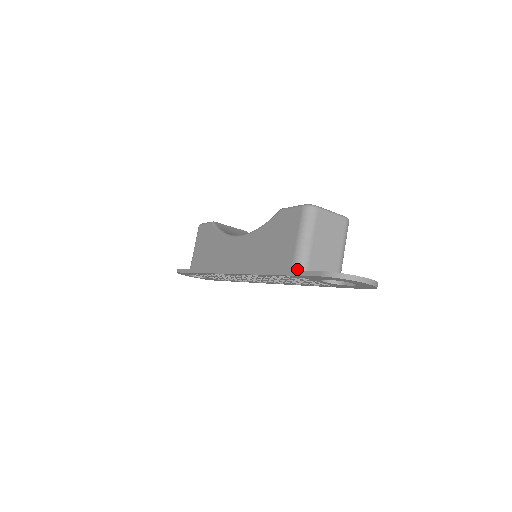
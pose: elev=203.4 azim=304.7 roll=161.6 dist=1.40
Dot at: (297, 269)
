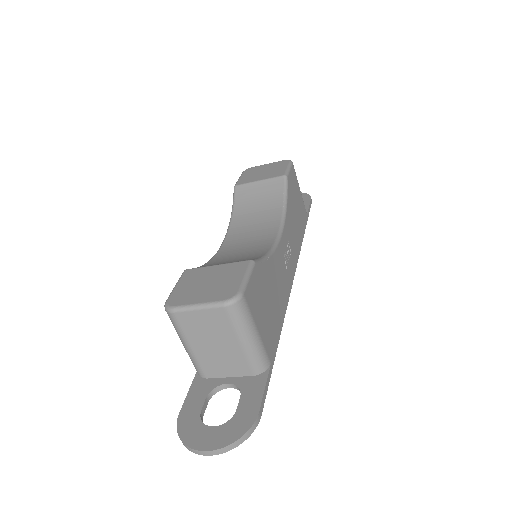
Dot at: (197, 372)
